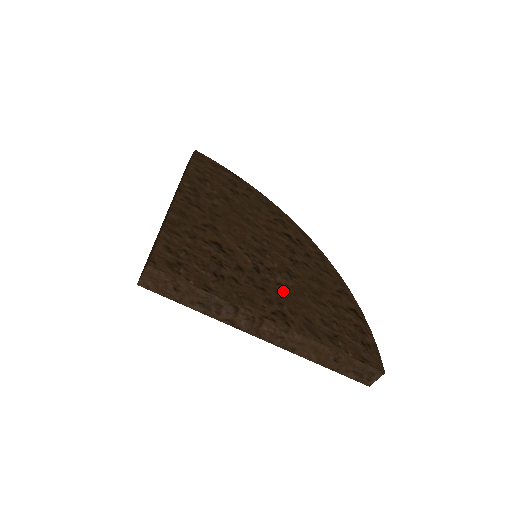
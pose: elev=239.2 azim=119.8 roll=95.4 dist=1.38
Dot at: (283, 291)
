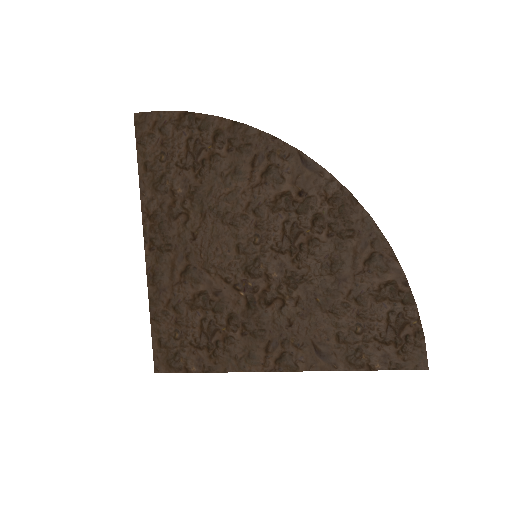
Dot at: (287, 316)
